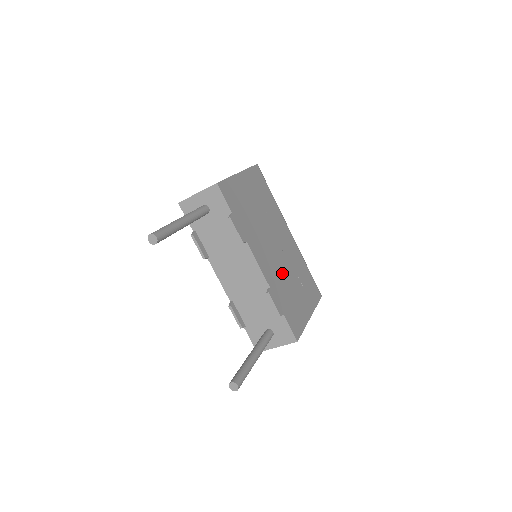
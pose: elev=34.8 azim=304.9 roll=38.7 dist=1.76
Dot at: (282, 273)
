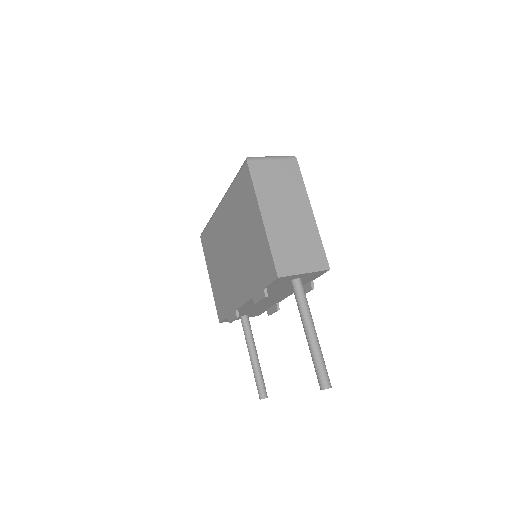
Dot at: occluded
